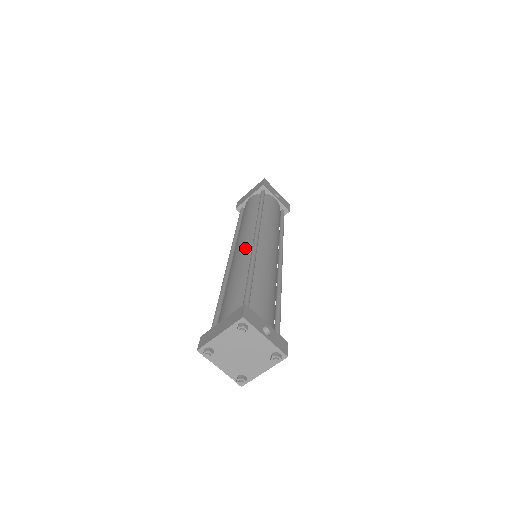
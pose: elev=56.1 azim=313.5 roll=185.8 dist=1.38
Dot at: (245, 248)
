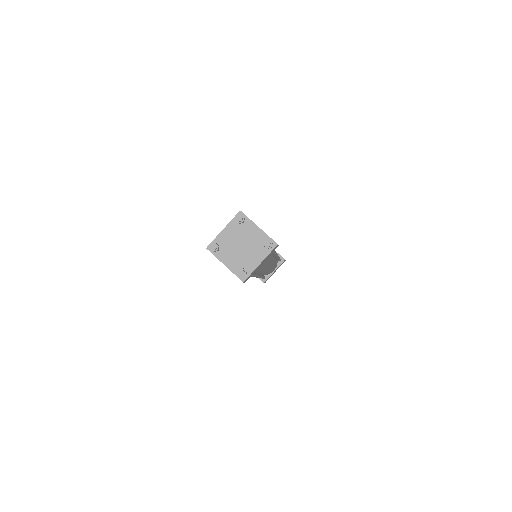
Dot at: occluded
